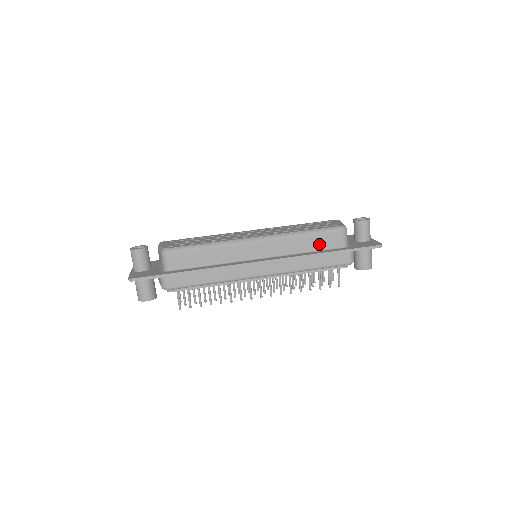
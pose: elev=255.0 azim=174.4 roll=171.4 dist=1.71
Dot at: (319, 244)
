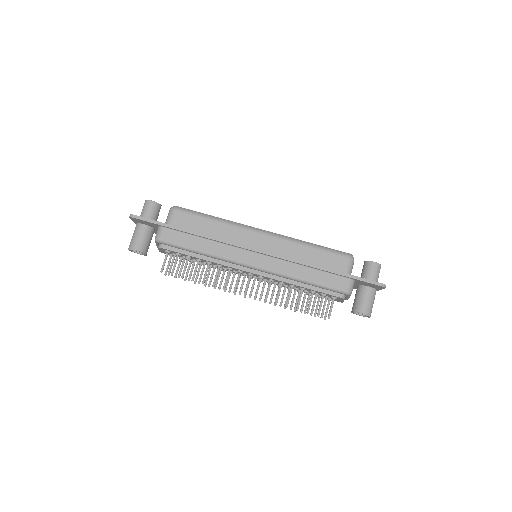
Dot at: (321, 261)
